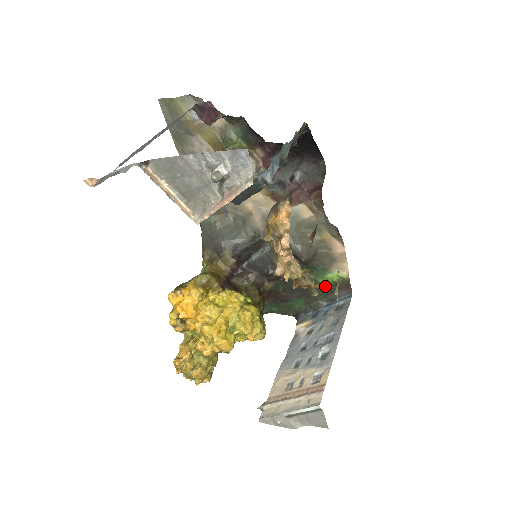
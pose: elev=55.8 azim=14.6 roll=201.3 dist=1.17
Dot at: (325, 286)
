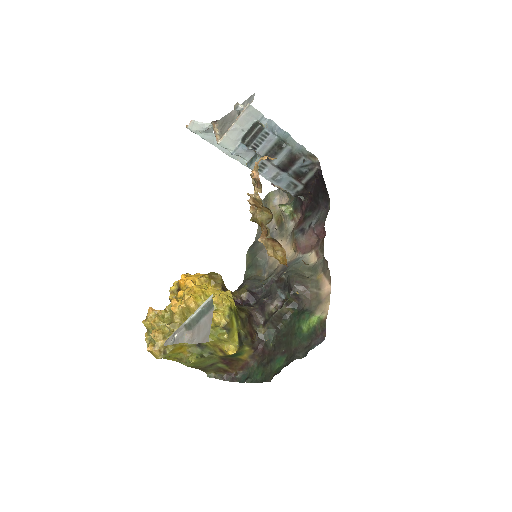
Dot at: (285, 256)
